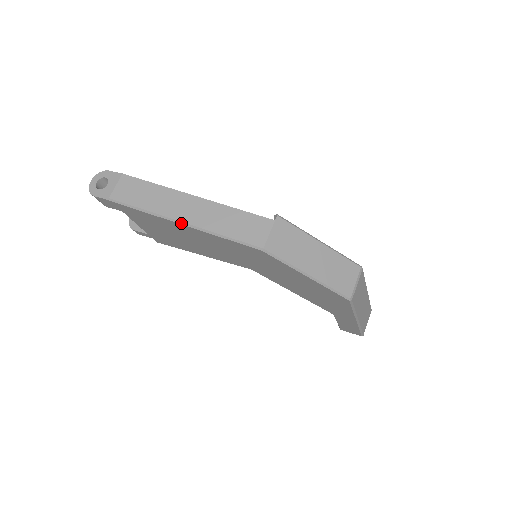
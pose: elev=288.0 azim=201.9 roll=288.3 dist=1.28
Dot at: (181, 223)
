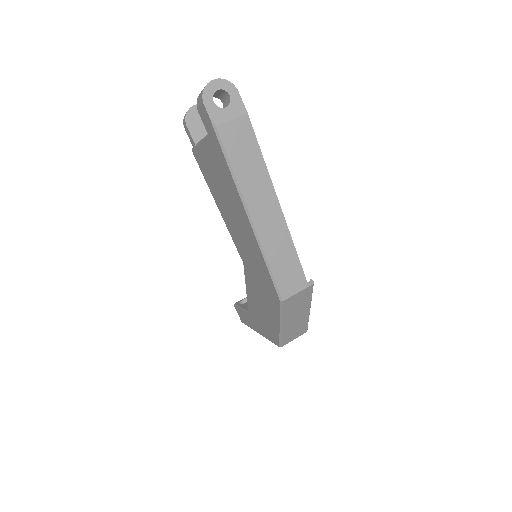
Dot at: (250, 220)
